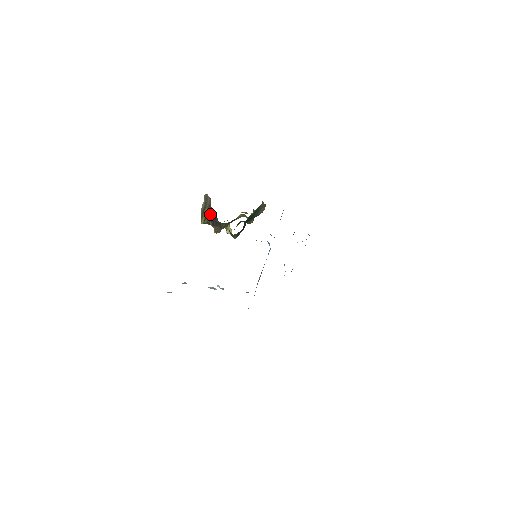
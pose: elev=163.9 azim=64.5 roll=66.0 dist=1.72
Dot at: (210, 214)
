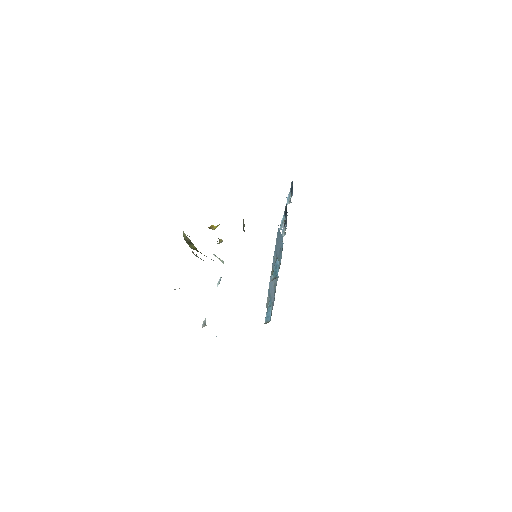
Dot at: occluded
